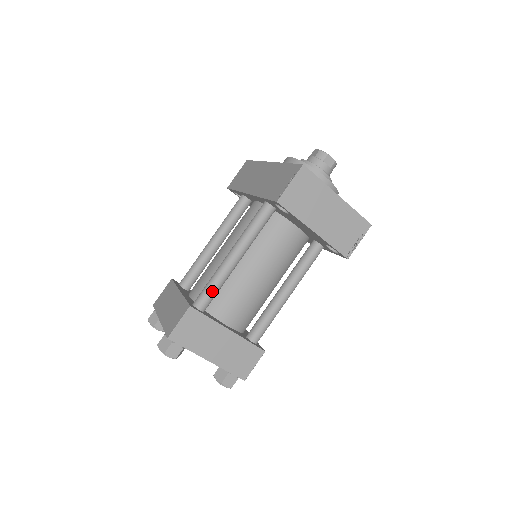
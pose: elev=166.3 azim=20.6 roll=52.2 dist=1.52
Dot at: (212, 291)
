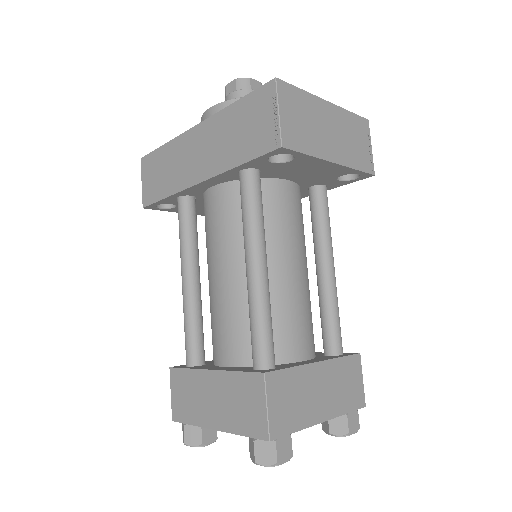
Dot at: (268, 332)
